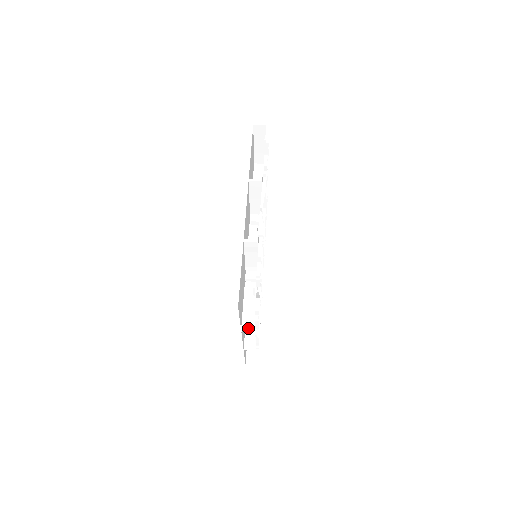
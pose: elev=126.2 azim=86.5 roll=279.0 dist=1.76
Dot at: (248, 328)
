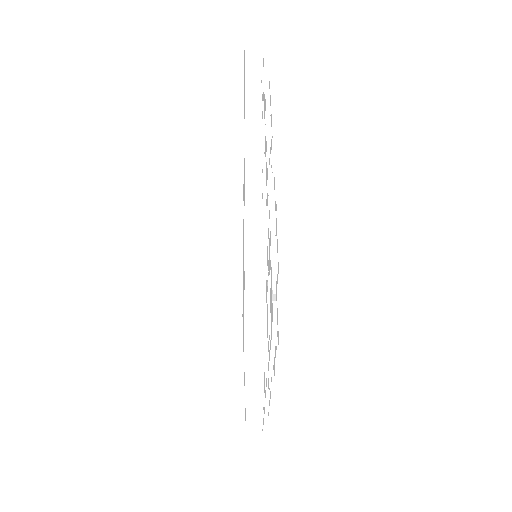
Dot at: occluded
